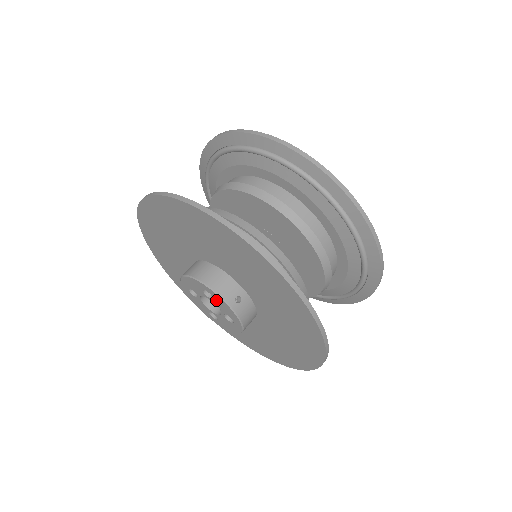
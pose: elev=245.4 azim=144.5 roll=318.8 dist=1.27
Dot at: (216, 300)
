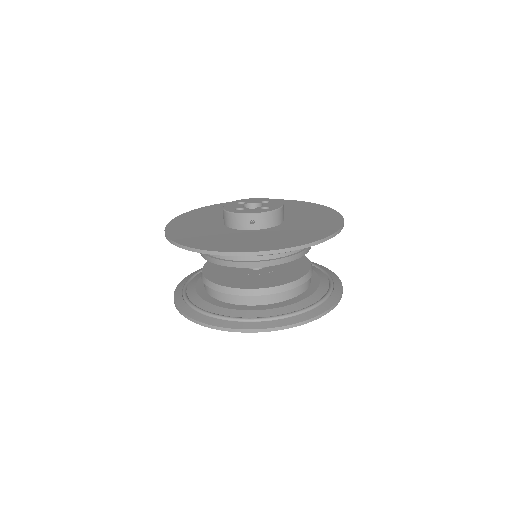
Dot at: occluded
